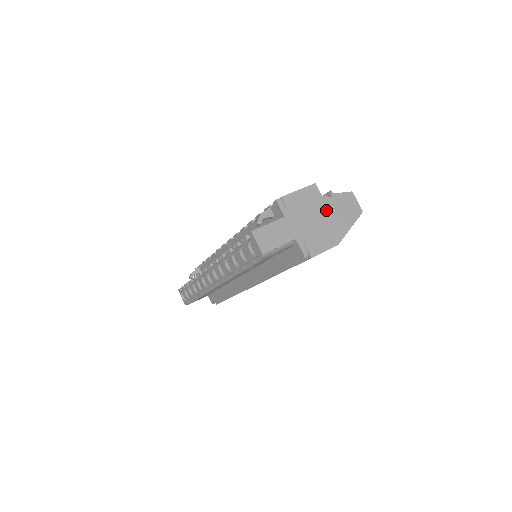
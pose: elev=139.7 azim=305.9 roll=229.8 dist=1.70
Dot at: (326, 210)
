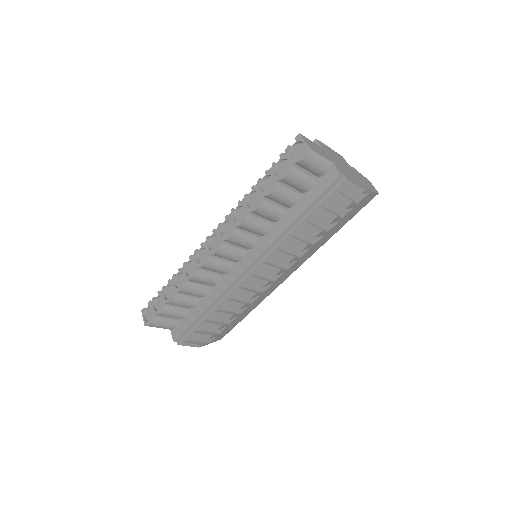
Dot at: (352, 171)
